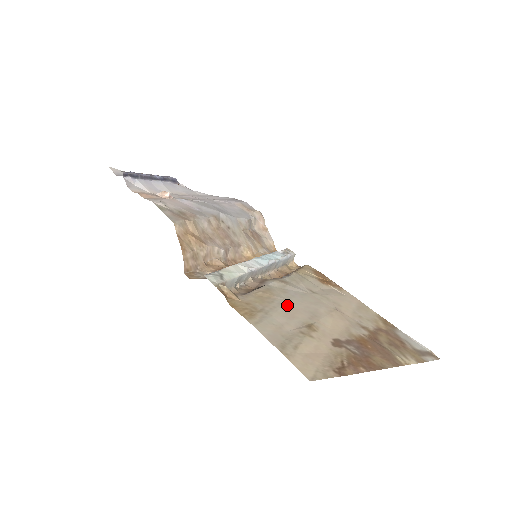
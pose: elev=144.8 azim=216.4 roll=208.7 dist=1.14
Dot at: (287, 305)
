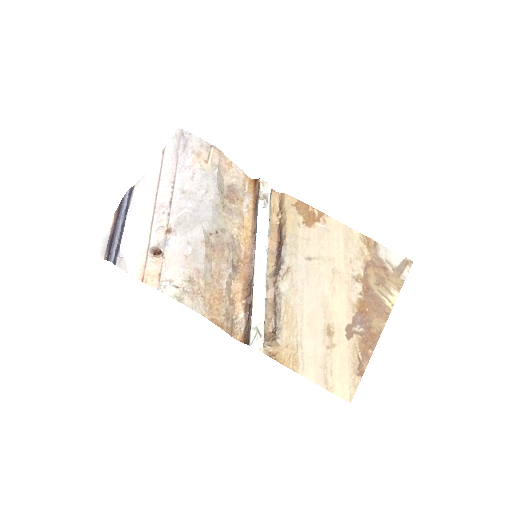
Dot at: (306, 315)
